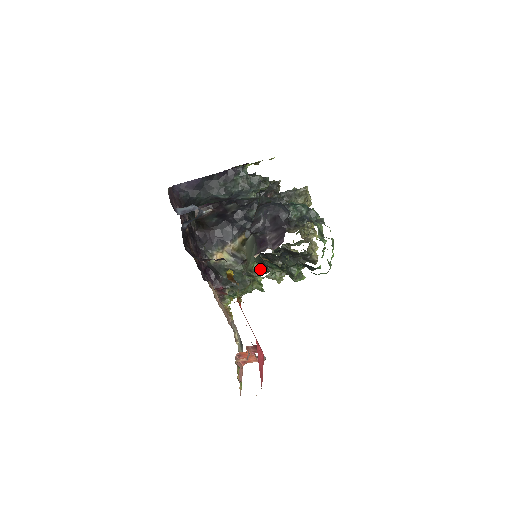
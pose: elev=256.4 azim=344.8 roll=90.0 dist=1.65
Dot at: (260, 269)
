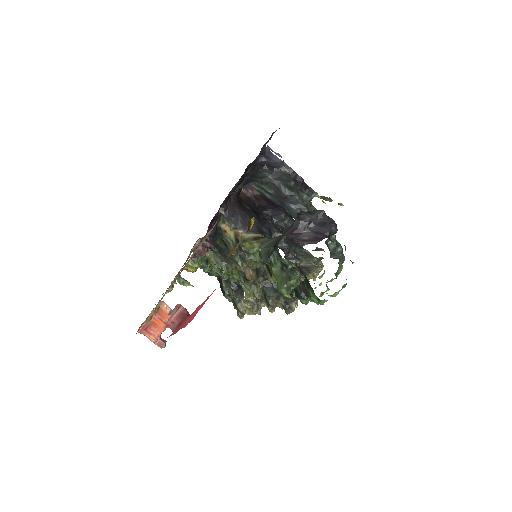
Dot at: (256, 261)
